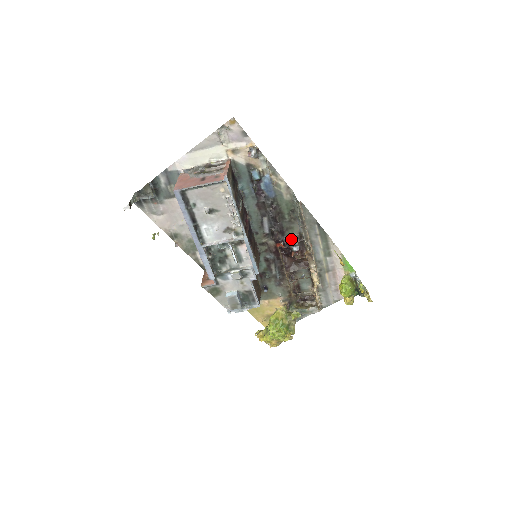
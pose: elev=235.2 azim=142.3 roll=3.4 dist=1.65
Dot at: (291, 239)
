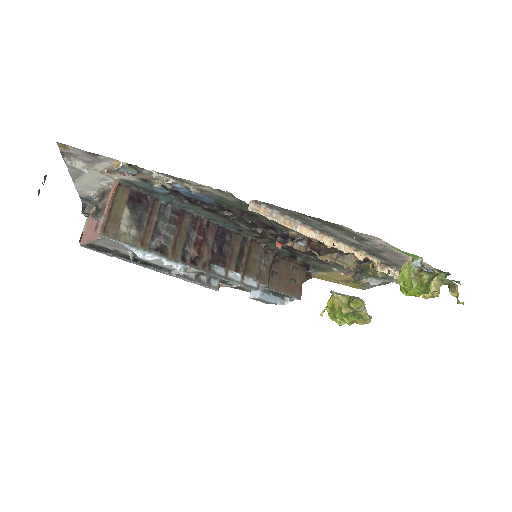
Dot at: (288, 233)
